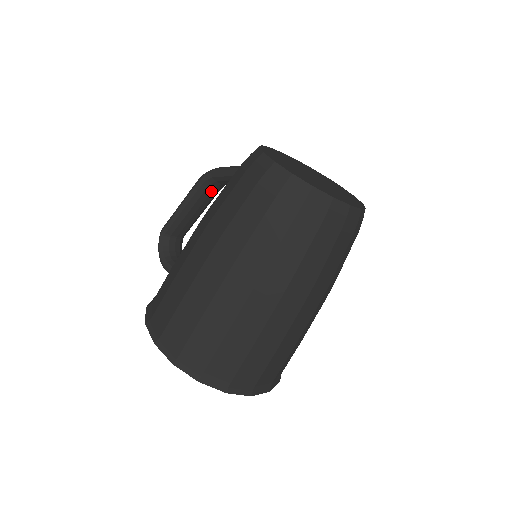
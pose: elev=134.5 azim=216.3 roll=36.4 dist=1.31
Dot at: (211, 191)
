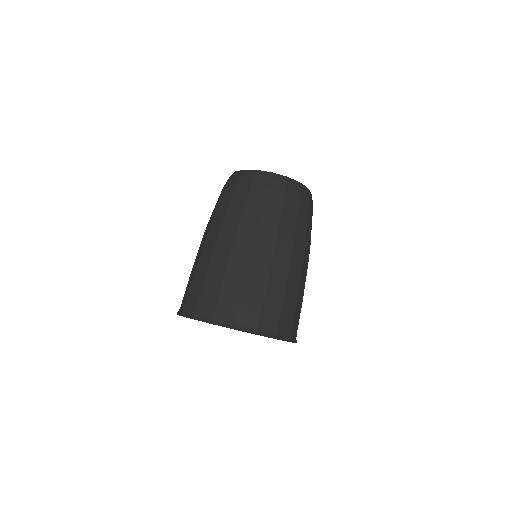
Dot at: occluded
